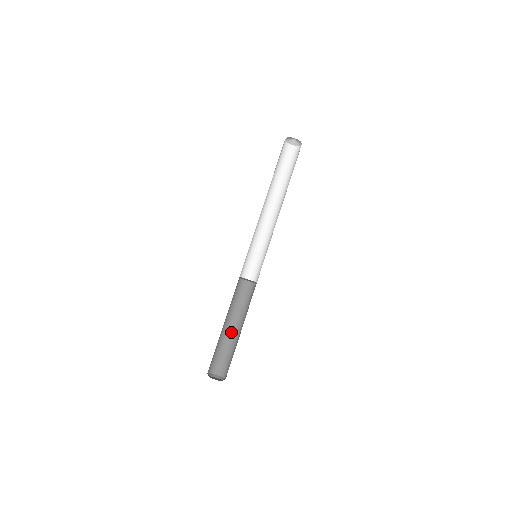
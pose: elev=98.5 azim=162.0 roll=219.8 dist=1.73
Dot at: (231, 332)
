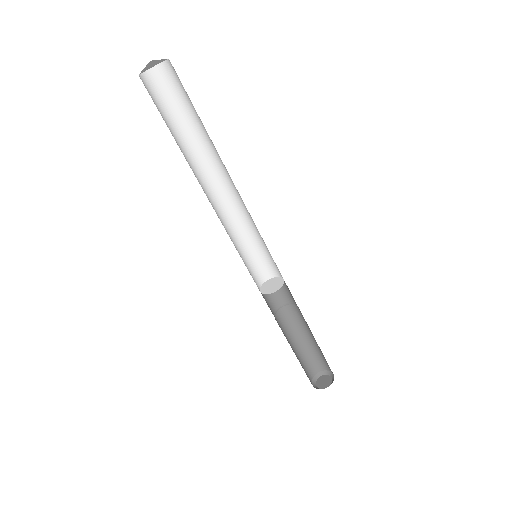
Dot at: (295, 335)
